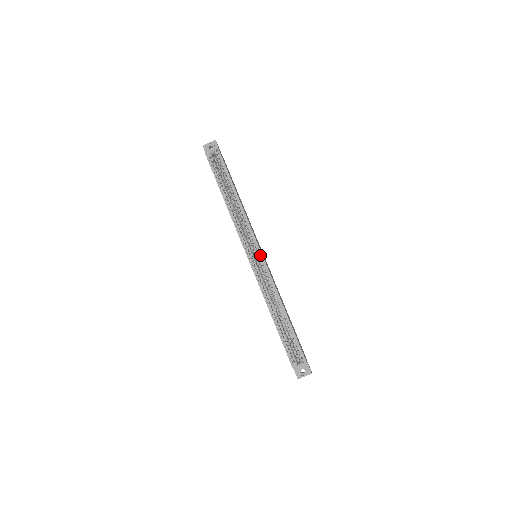
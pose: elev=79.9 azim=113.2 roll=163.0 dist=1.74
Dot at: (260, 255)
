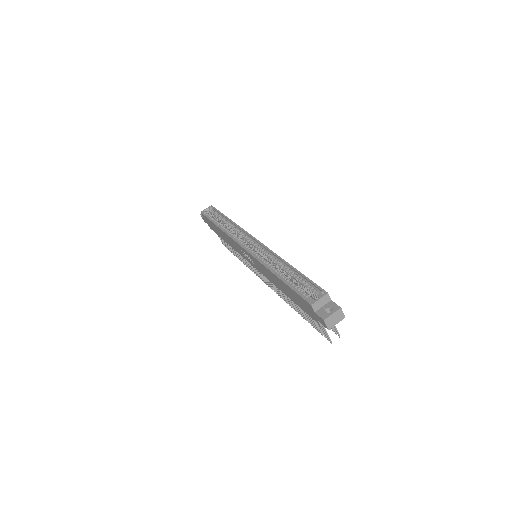
Dot at: (255, 242)
